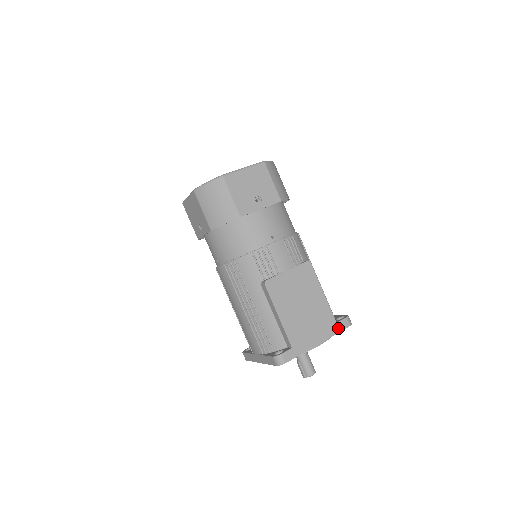
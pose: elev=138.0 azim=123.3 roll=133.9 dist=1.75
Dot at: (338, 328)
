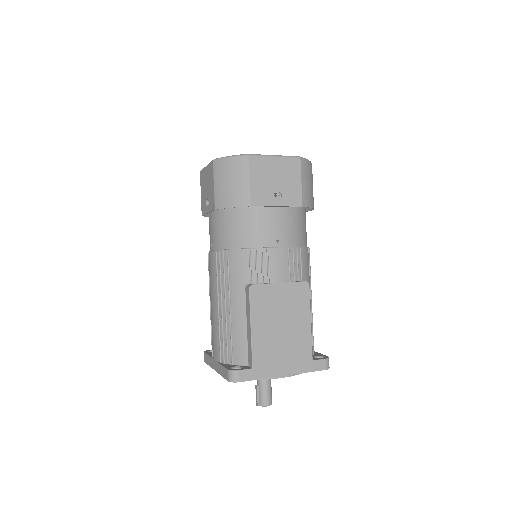
Dot at: (312, 367)
